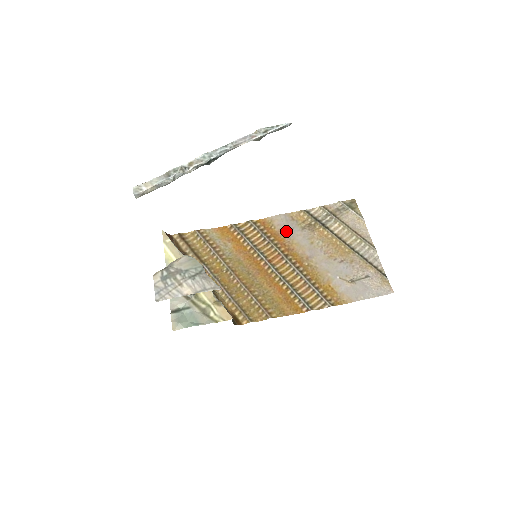
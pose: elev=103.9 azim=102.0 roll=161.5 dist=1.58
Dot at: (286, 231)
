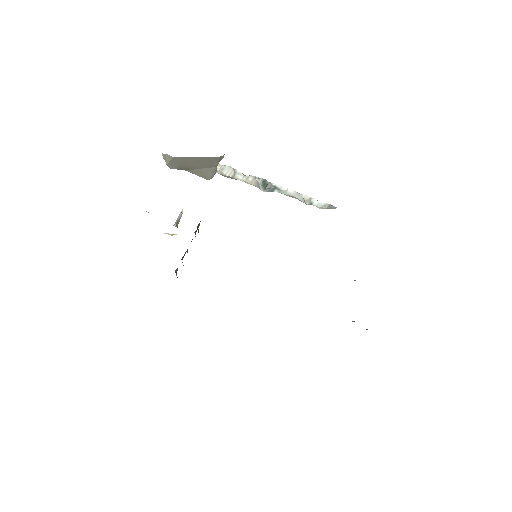
Dot at: occluded
